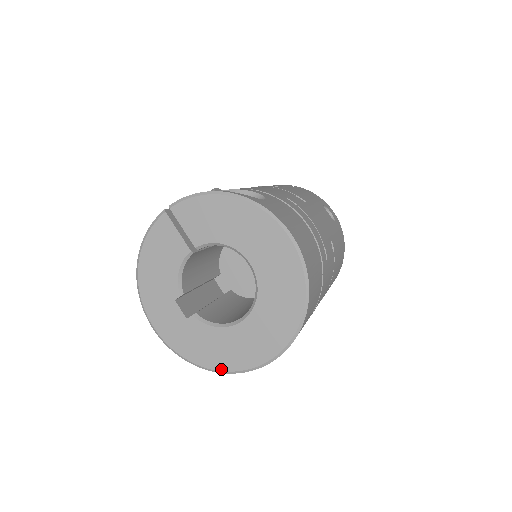
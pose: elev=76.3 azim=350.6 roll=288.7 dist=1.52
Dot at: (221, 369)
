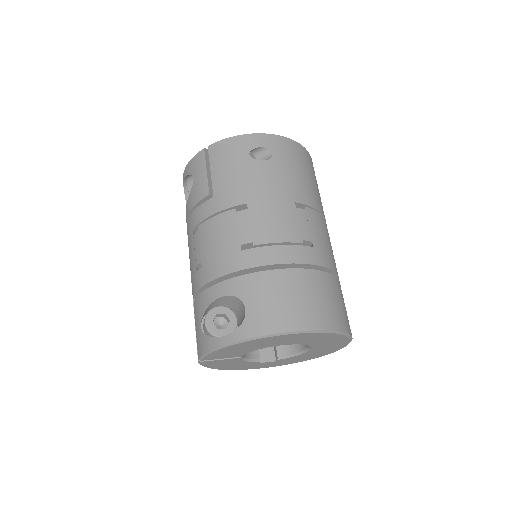
Dot at: (321, 356)
